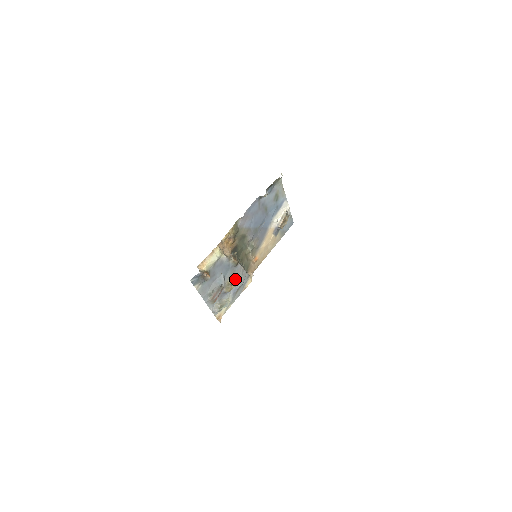
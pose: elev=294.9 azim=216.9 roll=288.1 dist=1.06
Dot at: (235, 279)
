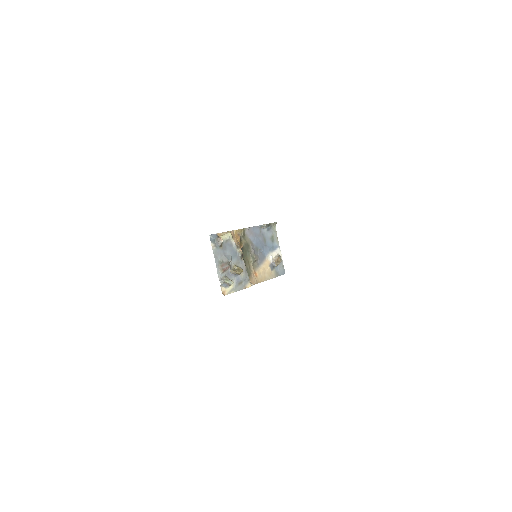
Dot at: (239, 268)
